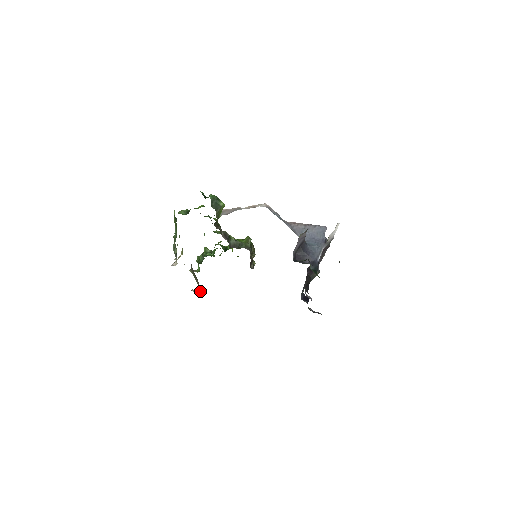
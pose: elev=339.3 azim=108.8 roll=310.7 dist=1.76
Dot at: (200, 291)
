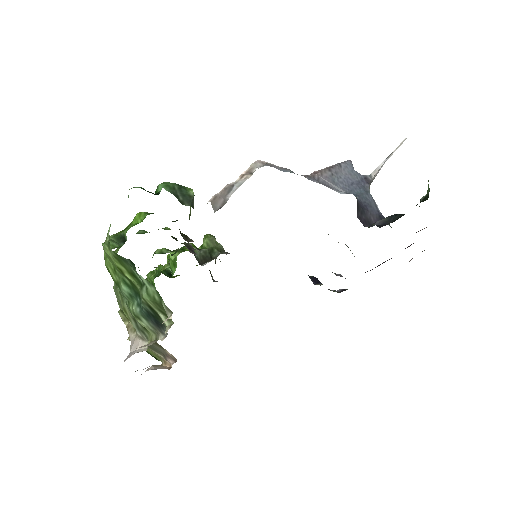
Dot at: (174, 361)
